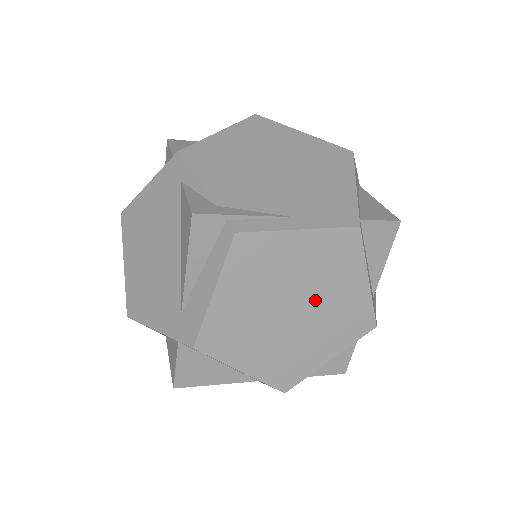
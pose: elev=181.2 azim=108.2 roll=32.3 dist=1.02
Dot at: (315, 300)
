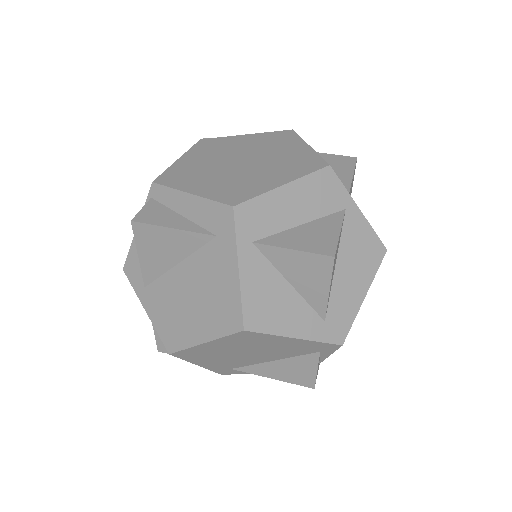
Dot at: occluded
